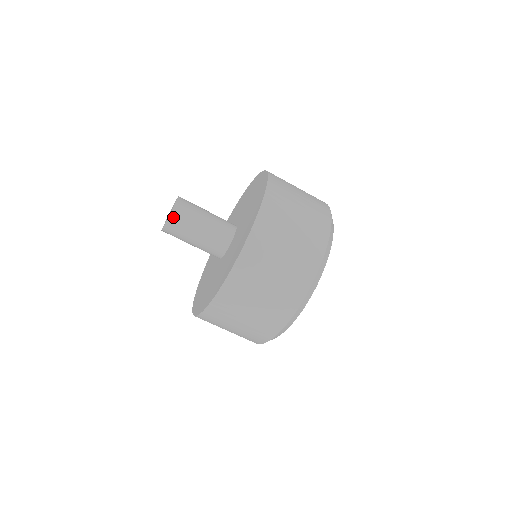
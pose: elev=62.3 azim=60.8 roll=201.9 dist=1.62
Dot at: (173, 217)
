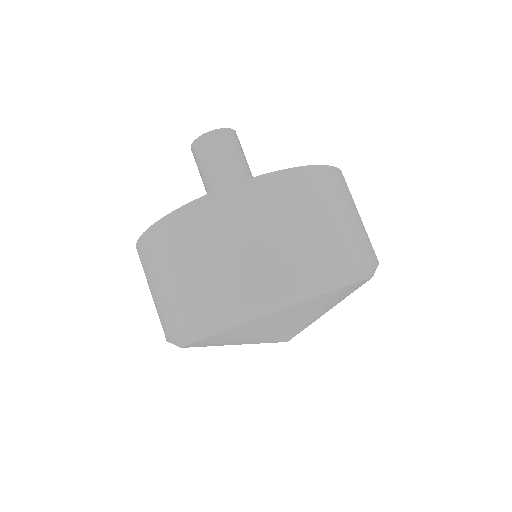
Dot at: (201, 141)
